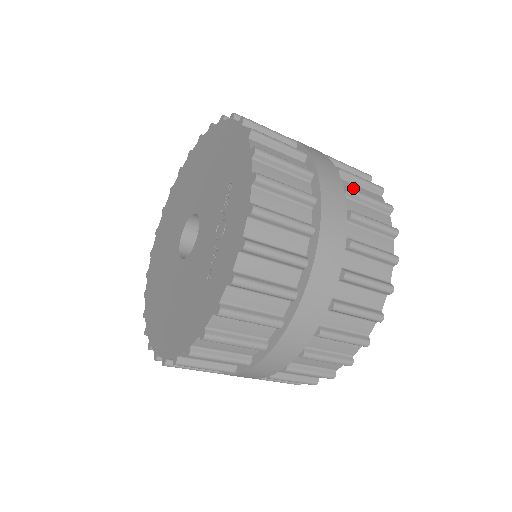
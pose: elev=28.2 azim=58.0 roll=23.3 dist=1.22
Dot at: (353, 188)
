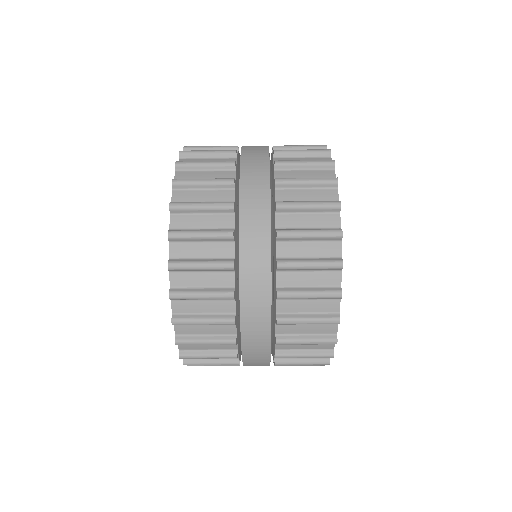
Dot at: (294, 221)
